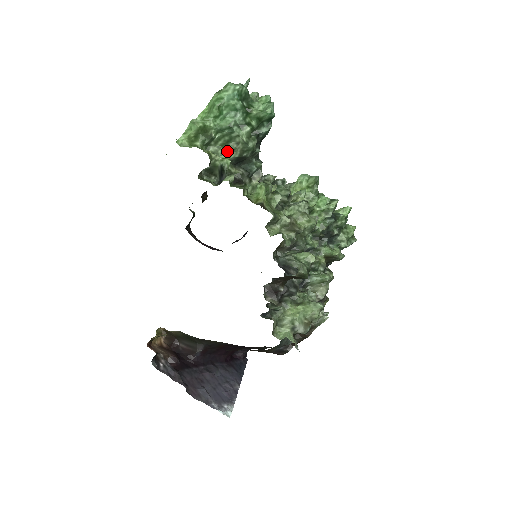
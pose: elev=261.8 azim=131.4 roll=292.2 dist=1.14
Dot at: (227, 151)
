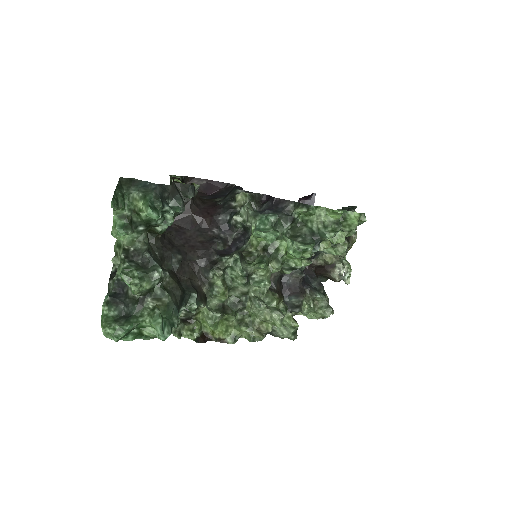
Dot at: occluded
